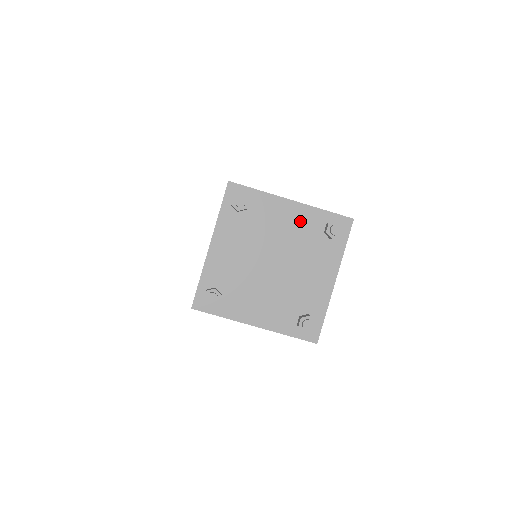
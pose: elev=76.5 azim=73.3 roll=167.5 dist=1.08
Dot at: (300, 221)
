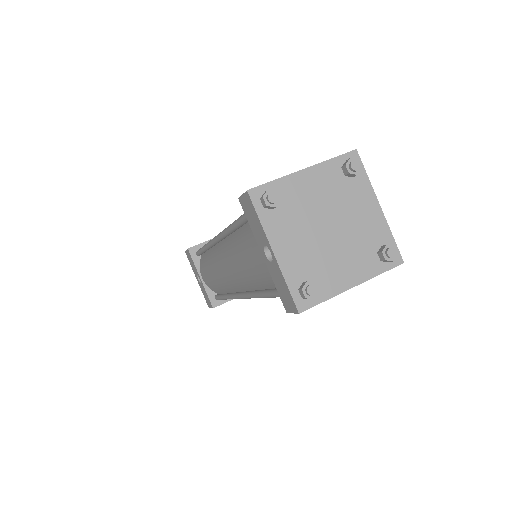
Dot at: (322, 180)
